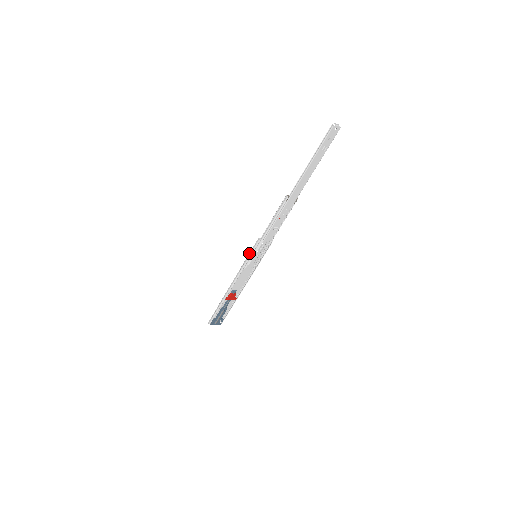
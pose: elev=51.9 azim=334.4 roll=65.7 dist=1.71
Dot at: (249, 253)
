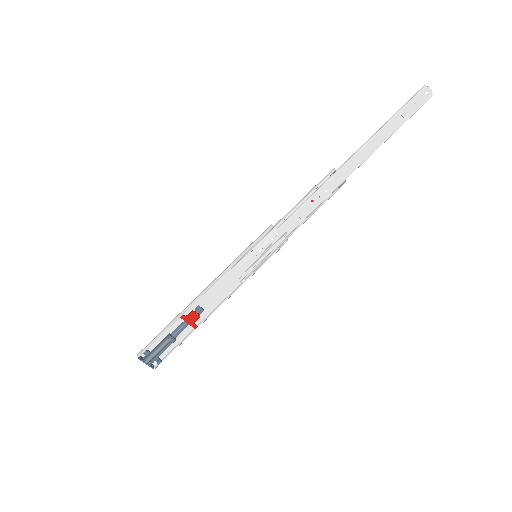
Dot at: (249, 245)
